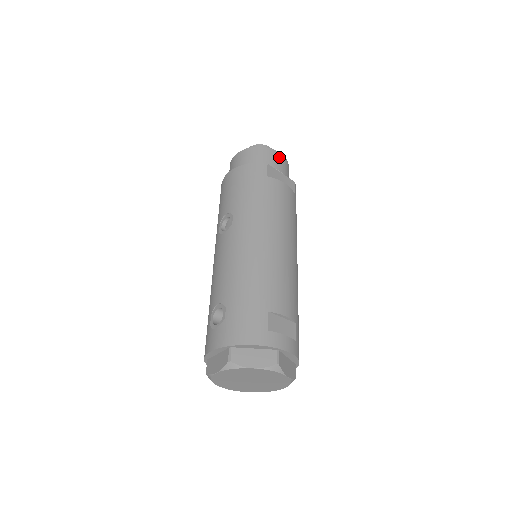
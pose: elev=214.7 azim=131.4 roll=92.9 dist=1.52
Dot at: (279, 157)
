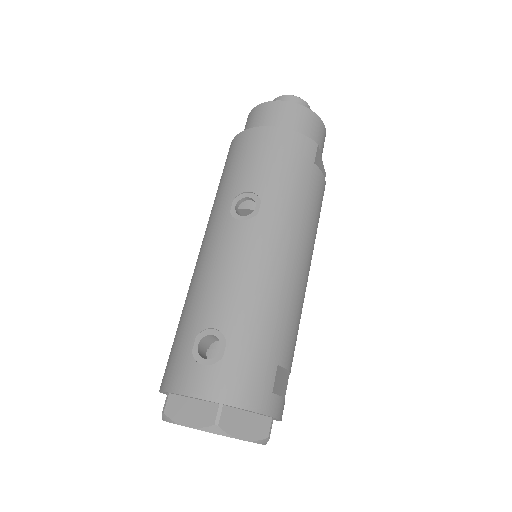
Dot at: (324, 134)
